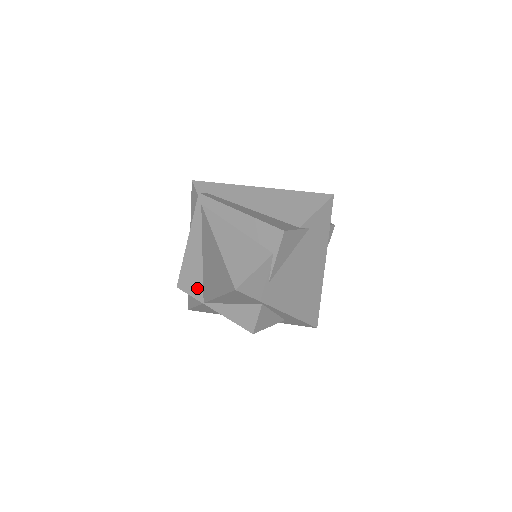
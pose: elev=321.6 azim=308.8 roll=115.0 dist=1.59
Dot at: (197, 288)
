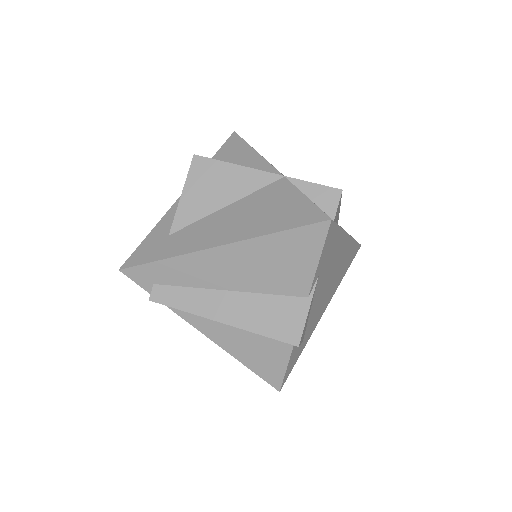
Dot at: occluded
